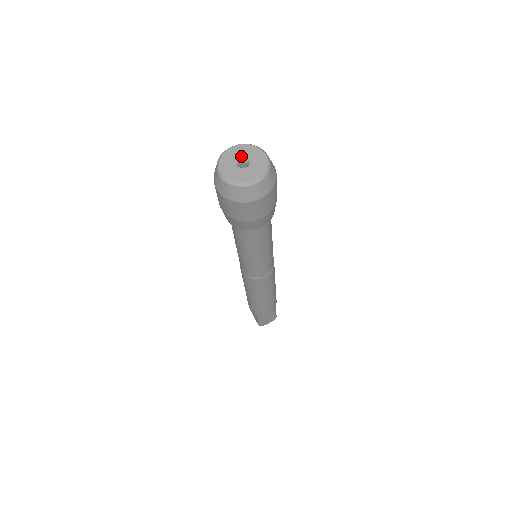
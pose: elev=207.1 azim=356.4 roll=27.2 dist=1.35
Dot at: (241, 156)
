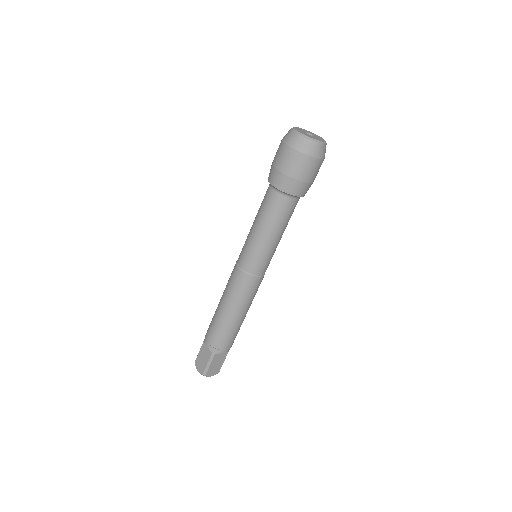
Dot at: (307, 132)
